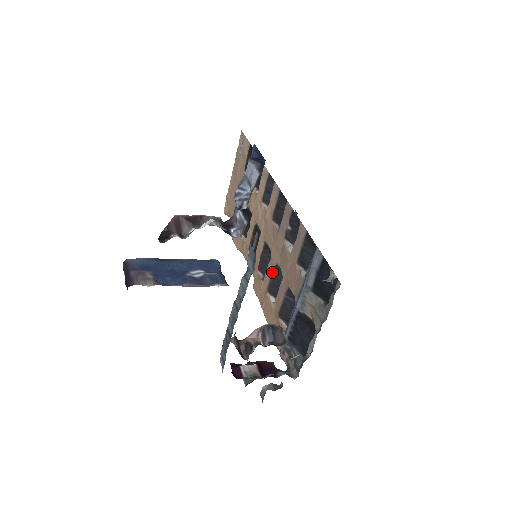
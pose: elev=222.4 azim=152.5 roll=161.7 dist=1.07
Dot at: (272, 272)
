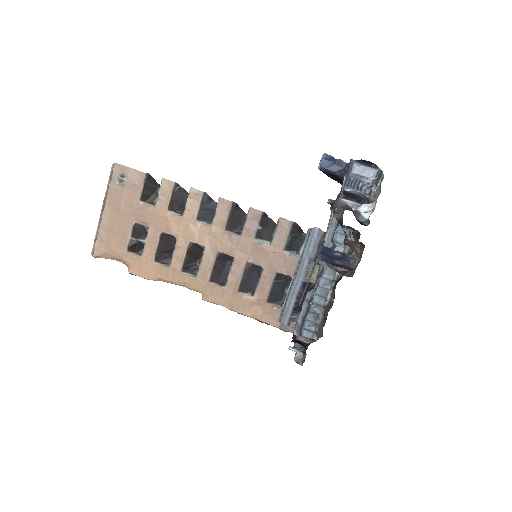
Dot at: (242, 272)
